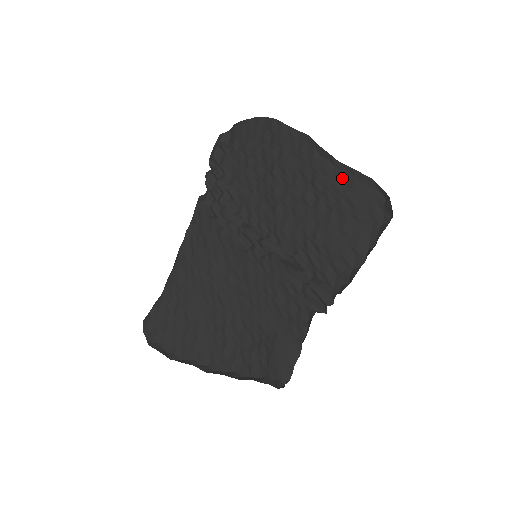
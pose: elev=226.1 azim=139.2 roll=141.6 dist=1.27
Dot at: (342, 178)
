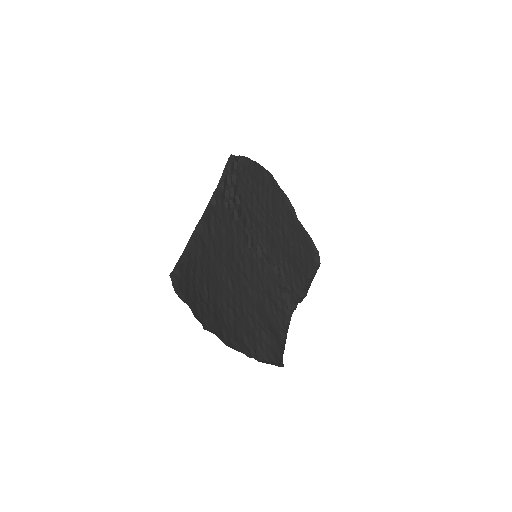
Dot at: (298, 230)
